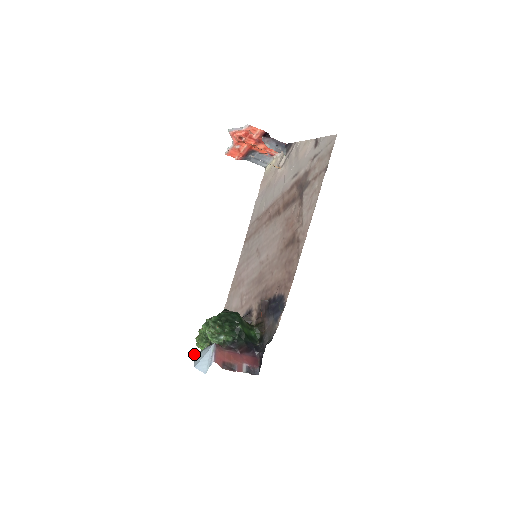
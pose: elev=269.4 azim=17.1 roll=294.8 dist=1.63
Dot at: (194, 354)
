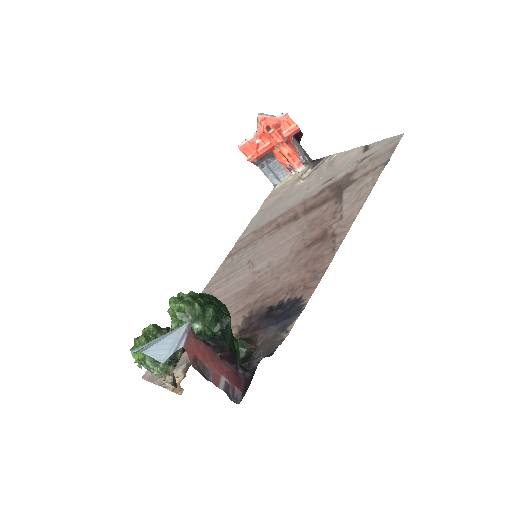
Dot at: occluded
